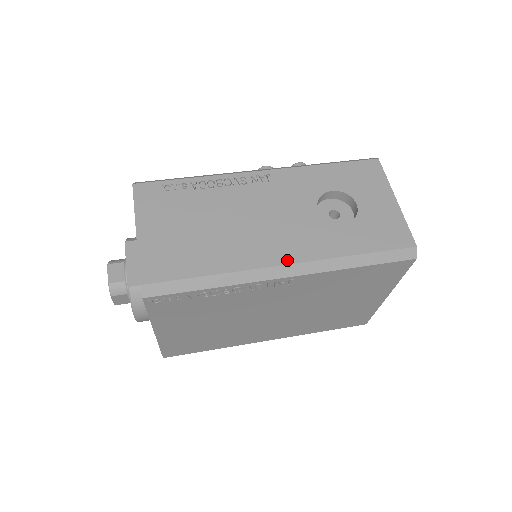
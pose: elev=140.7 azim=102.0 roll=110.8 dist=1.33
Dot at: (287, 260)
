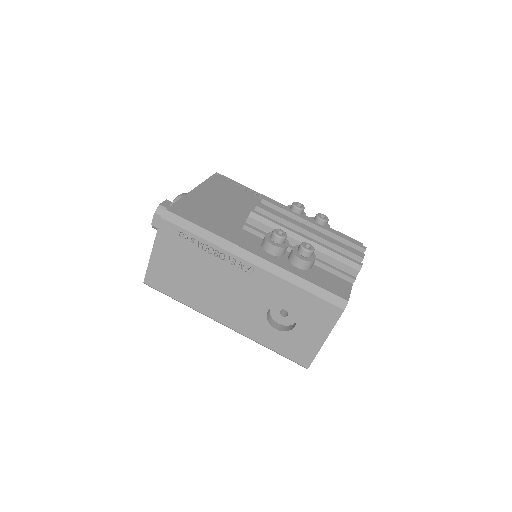
Dot at: (226, 323)
